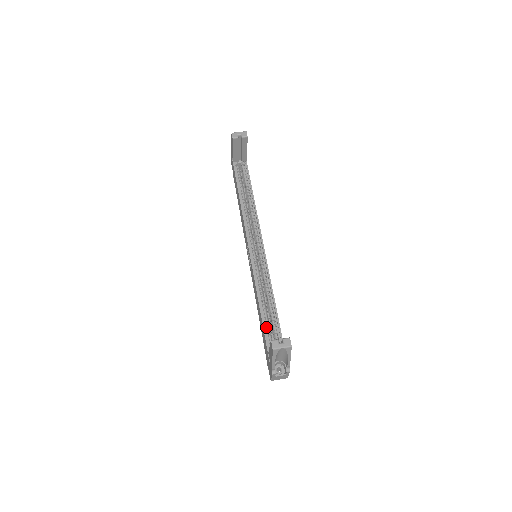
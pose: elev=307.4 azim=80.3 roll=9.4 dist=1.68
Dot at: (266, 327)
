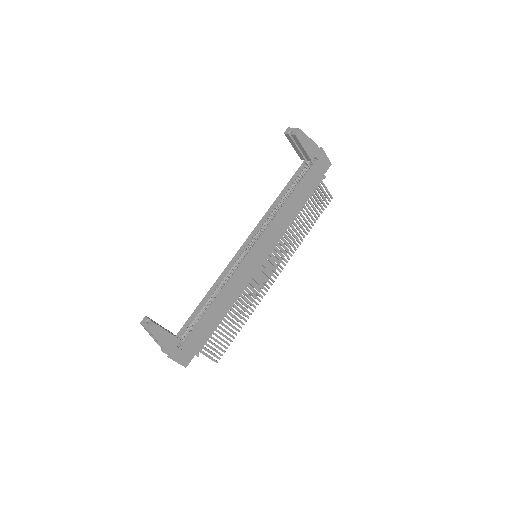
Dot at: (200, 316)
